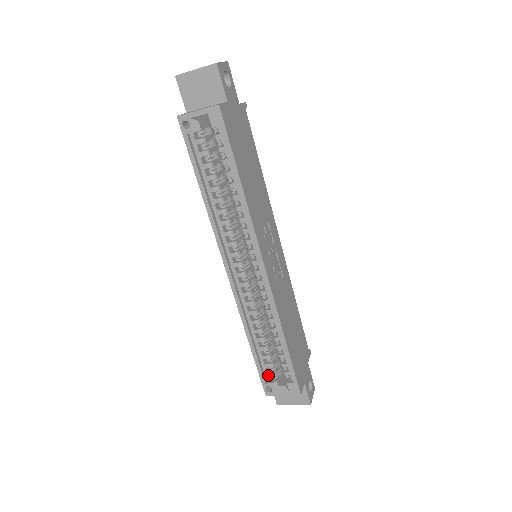
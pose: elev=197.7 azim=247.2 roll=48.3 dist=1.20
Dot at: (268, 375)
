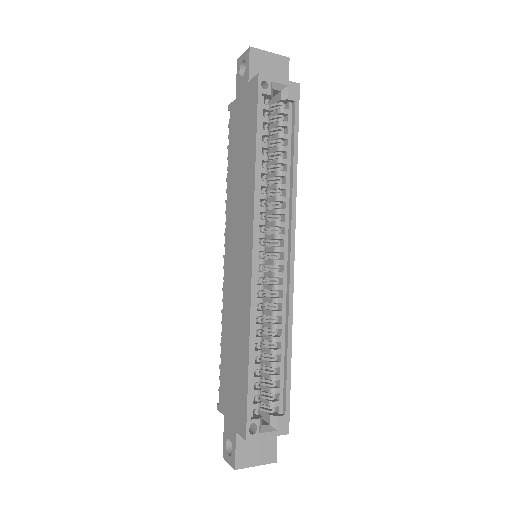
Dot at: (253, 408)
